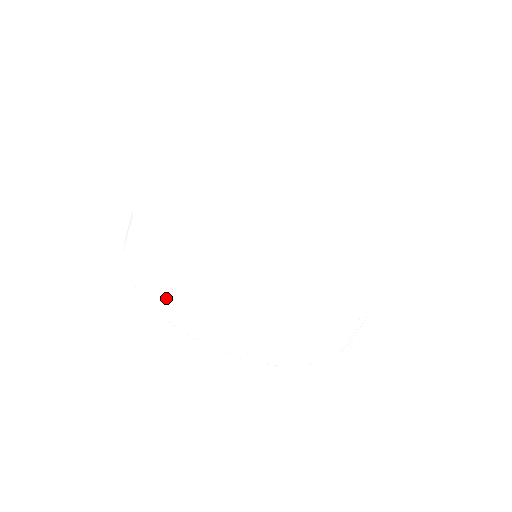
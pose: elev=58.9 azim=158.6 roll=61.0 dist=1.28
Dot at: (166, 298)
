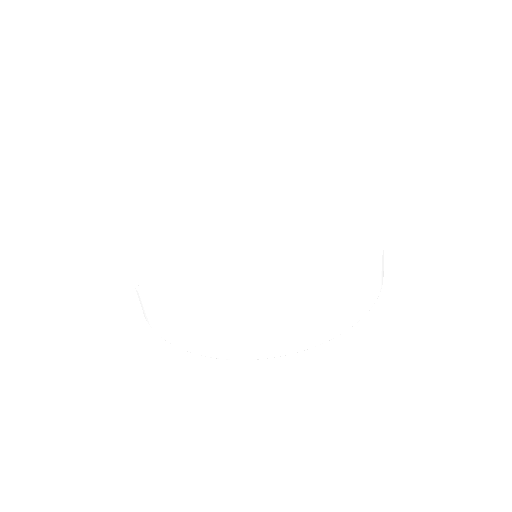
Dot at: (287, 338)
